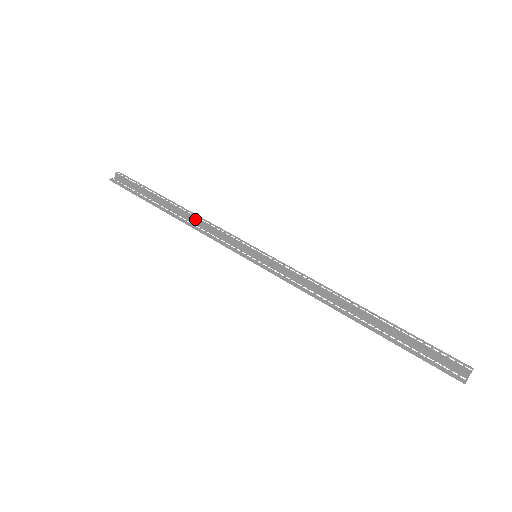
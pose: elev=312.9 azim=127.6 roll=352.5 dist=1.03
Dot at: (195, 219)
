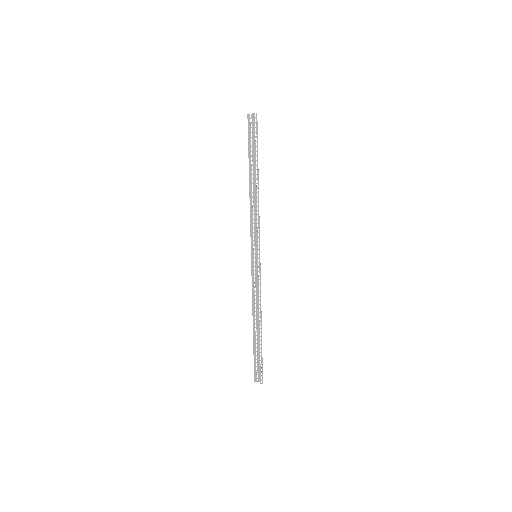
Dot at: (256, 202)
